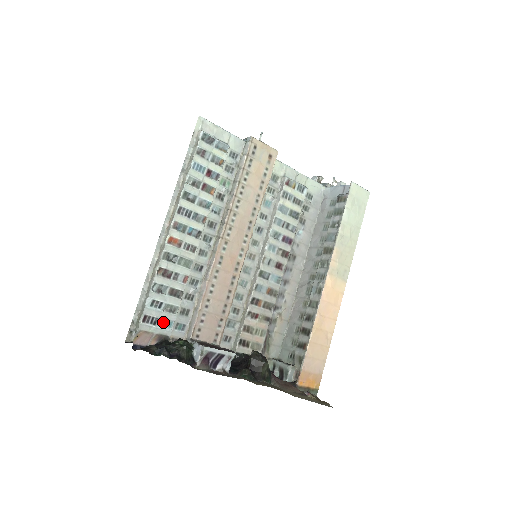
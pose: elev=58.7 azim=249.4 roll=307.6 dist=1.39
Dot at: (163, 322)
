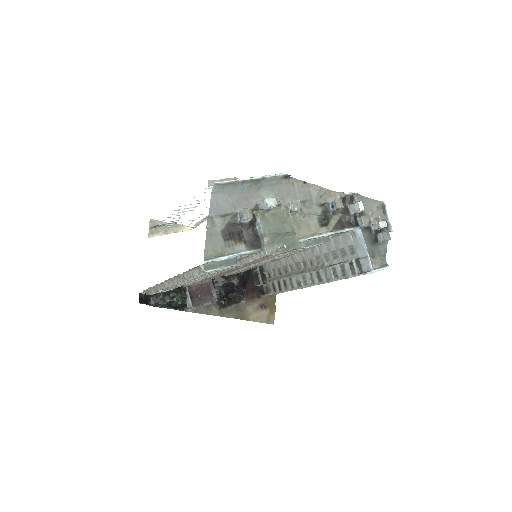
Dot at: occluded
